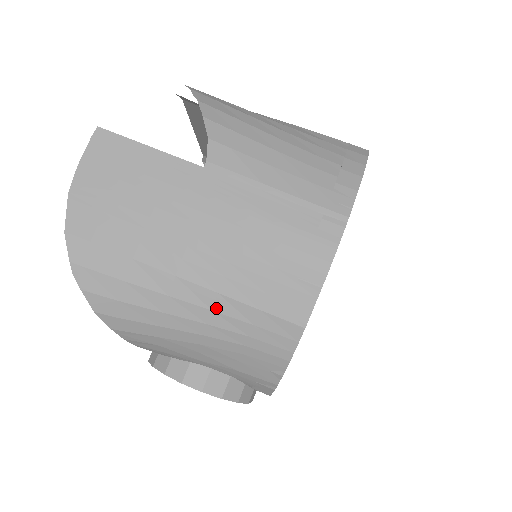
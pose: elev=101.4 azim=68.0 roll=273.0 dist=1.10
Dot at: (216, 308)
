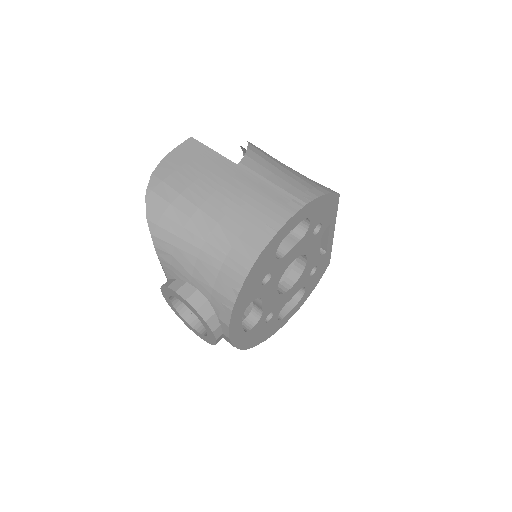
Dot at: (214, 232)
